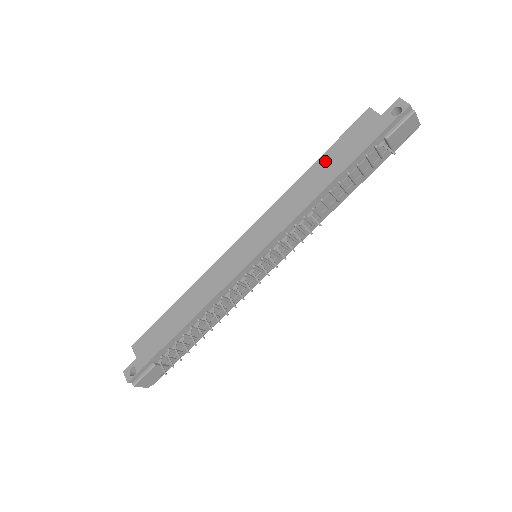
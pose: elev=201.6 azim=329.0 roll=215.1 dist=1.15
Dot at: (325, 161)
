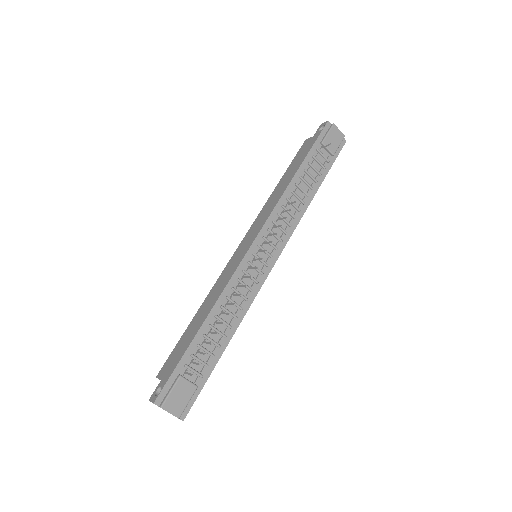
Dot at: (286, 174)
